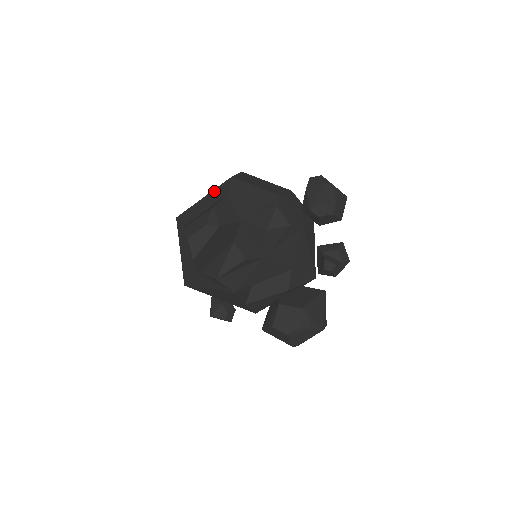
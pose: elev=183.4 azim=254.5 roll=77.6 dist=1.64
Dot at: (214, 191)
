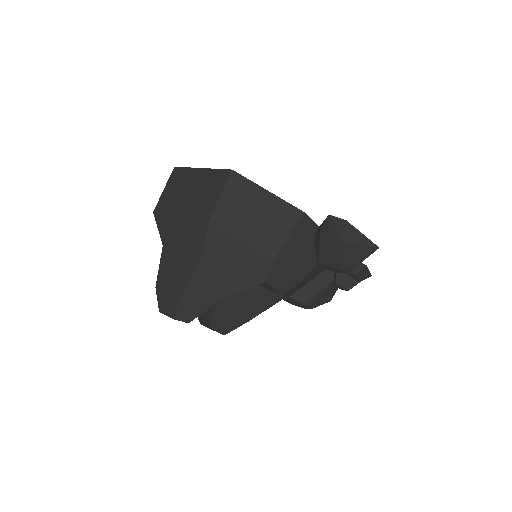
Dot at: (189, 224)
